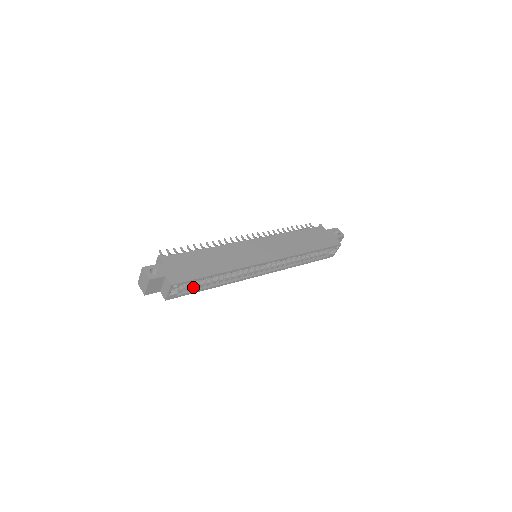
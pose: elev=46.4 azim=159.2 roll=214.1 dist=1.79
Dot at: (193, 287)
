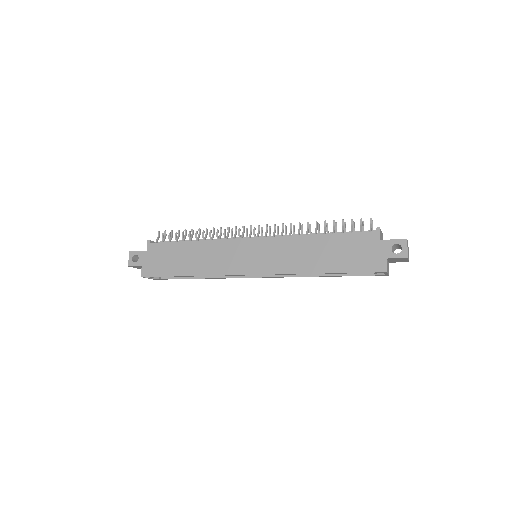
Dot at: occluded
